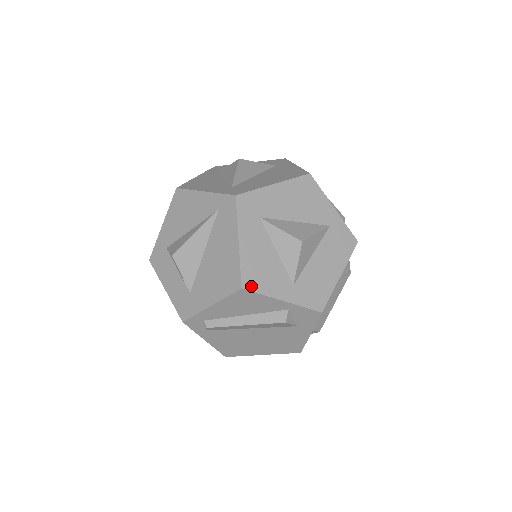
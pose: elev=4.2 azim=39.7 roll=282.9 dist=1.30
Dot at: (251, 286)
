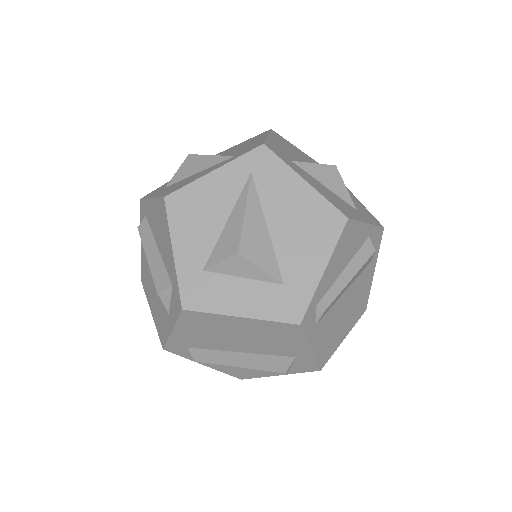
Dot at: (348, 215)
